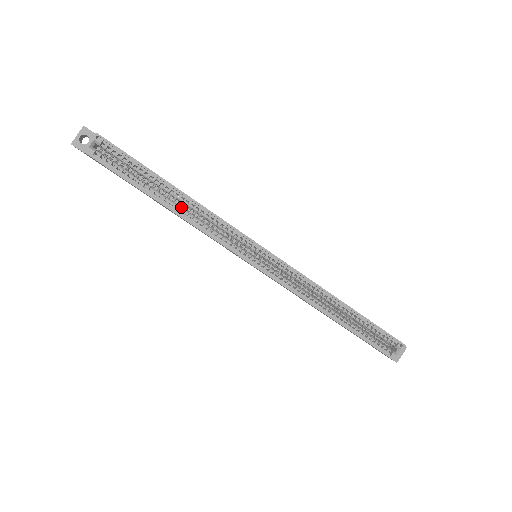
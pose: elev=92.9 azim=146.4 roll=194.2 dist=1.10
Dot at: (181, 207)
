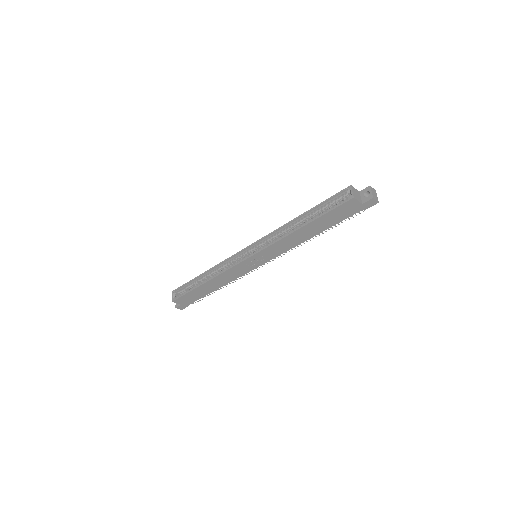
Dot at: (211, 277)
